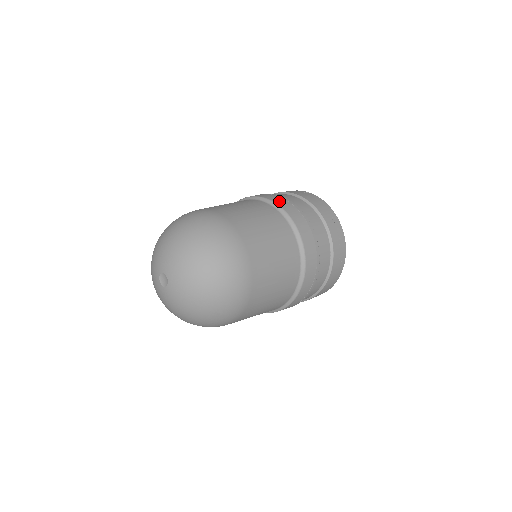
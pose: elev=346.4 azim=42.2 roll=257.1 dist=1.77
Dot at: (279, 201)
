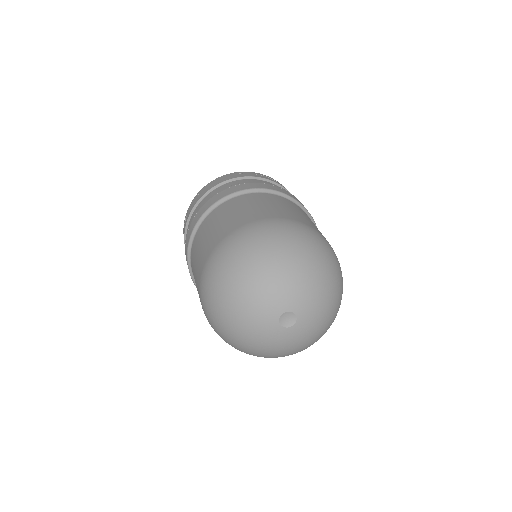
Dot at: (213, 201)
